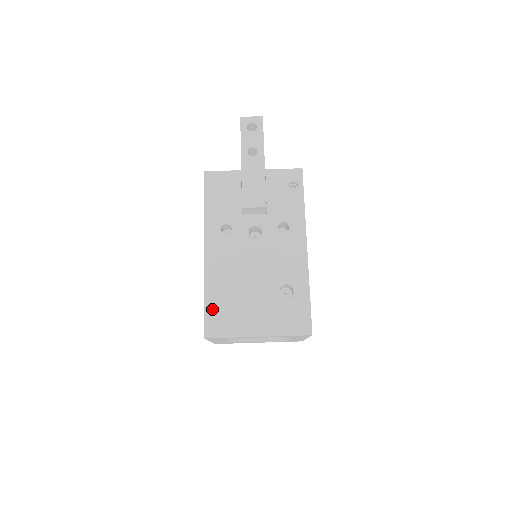
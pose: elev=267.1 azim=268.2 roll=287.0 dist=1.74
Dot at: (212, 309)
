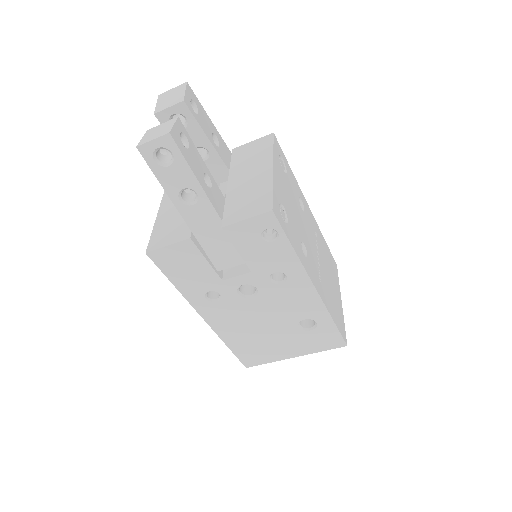
Dot at: (240, 352)
